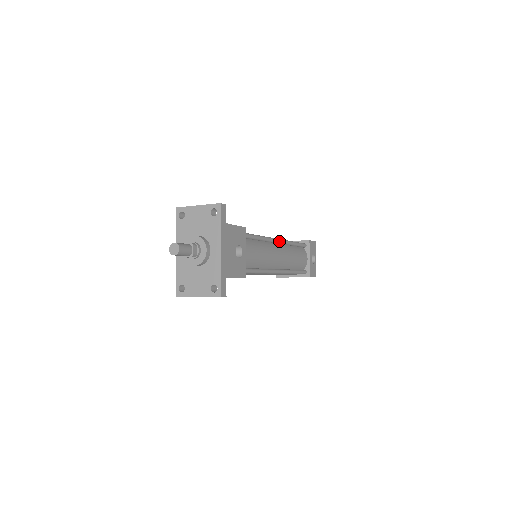
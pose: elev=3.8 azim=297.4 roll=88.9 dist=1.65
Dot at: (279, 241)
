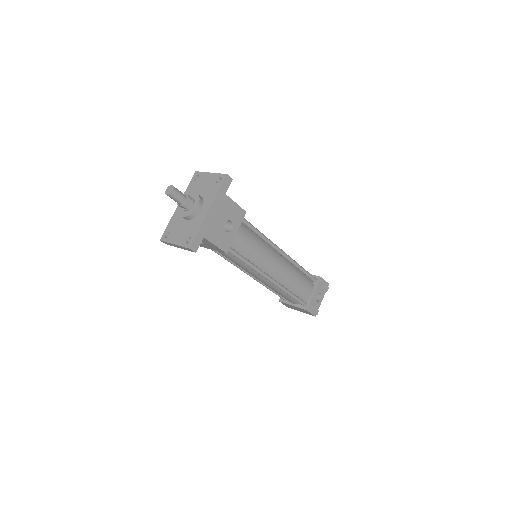
Dot at: (283, 253)
